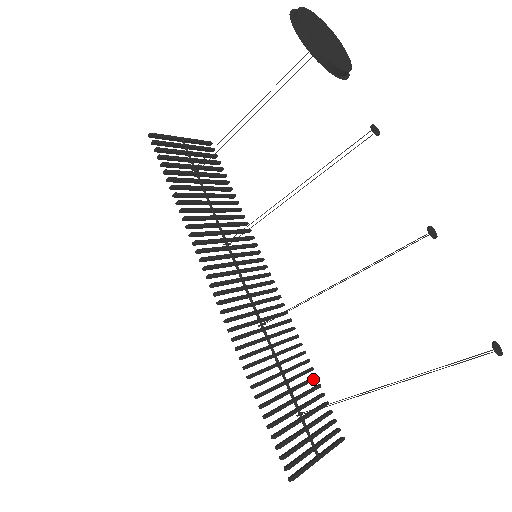
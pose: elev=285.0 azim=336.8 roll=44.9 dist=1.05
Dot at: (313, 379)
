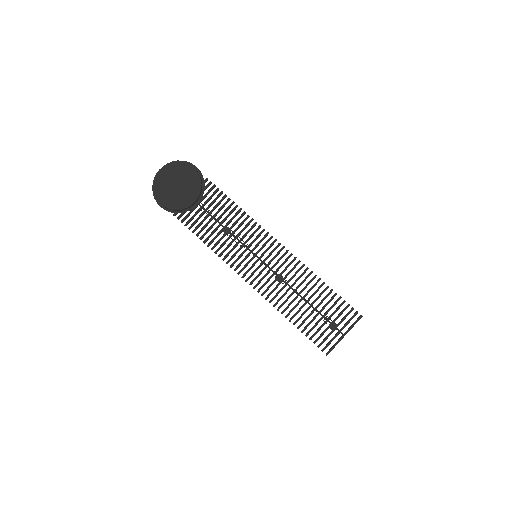
Dot at: (330, 293)
